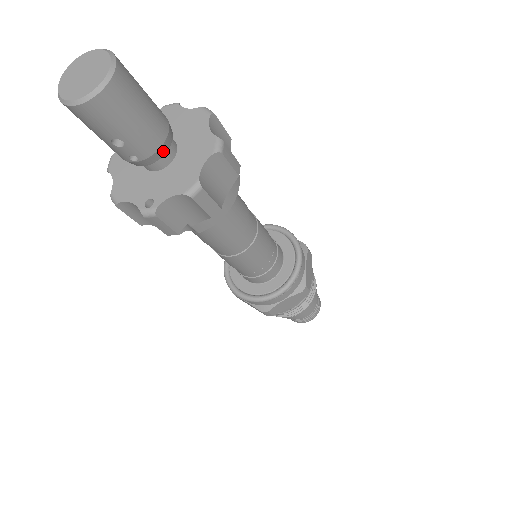
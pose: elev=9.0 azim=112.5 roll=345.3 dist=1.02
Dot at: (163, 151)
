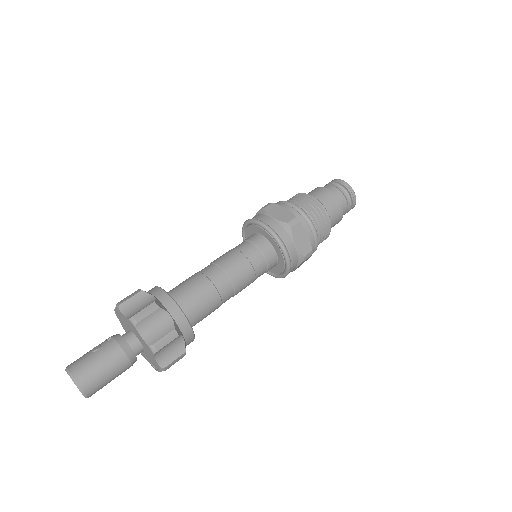
Dot at: (134, 360)
